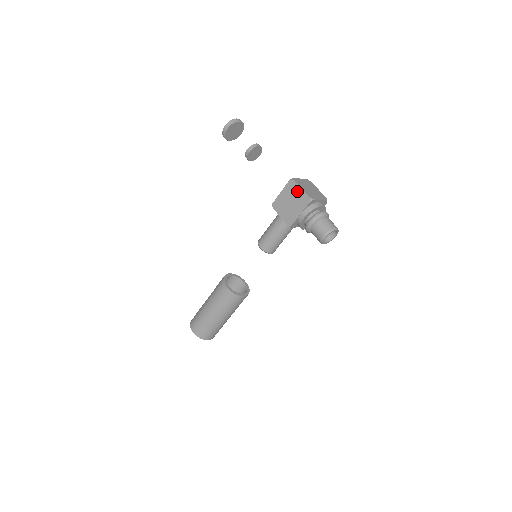
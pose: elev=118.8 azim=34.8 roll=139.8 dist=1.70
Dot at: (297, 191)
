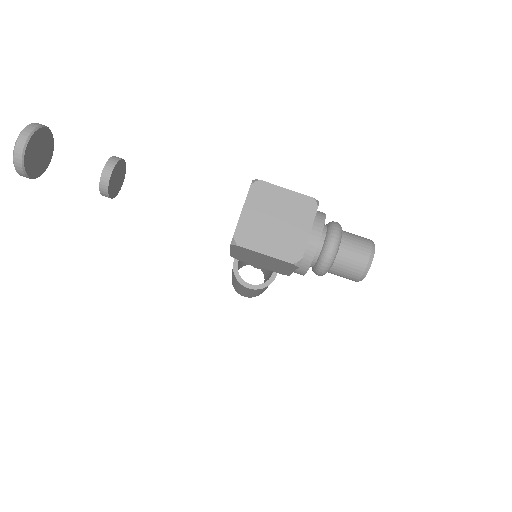
Dot at: (260, 256)
